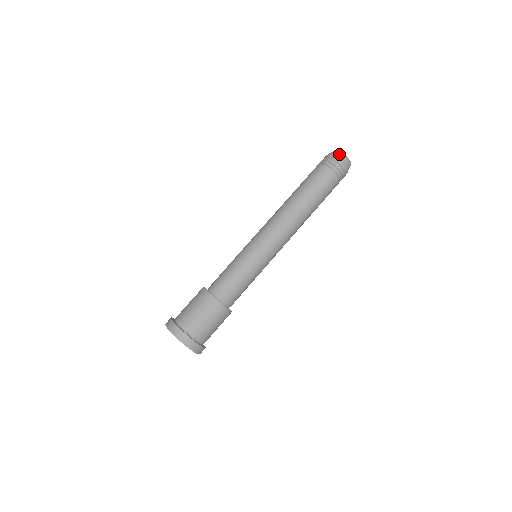
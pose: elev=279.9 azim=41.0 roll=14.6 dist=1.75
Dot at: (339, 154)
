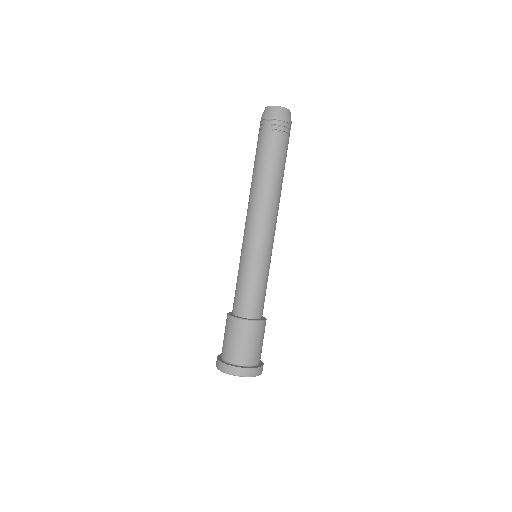
Dot at: (275, 110)
